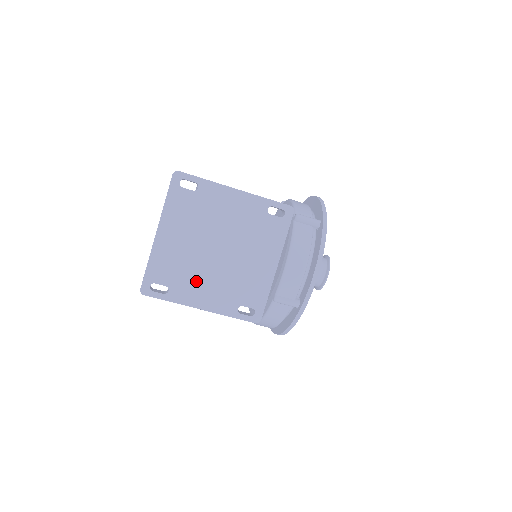
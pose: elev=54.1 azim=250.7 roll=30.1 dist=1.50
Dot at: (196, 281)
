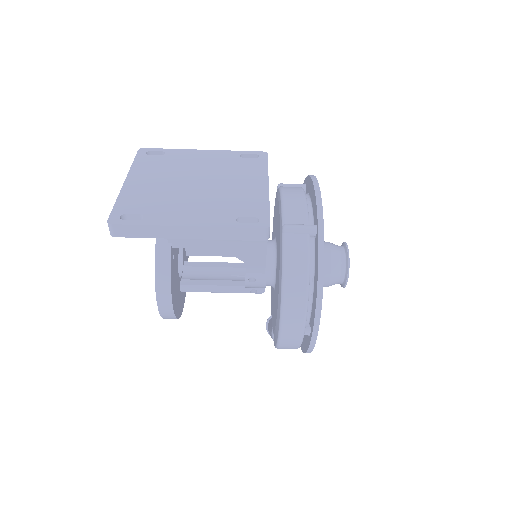
Dot at: (176, 206)
